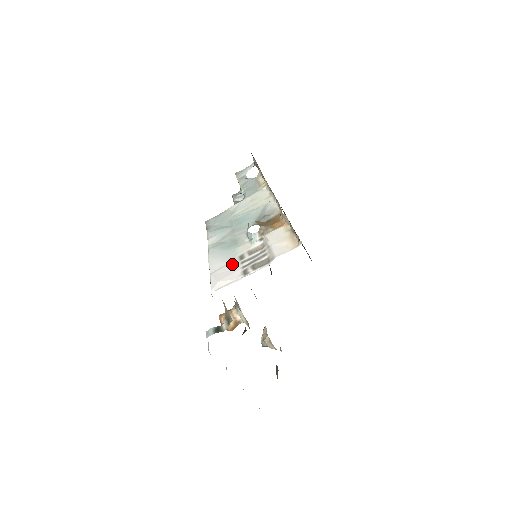
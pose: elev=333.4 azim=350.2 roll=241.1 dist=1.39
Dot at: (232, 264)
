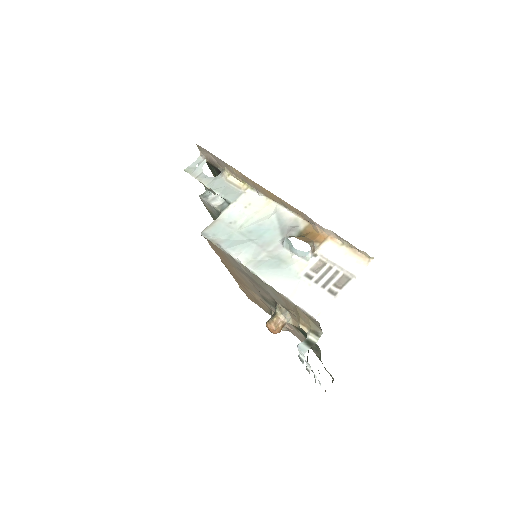
Dot at: (305, 285)
